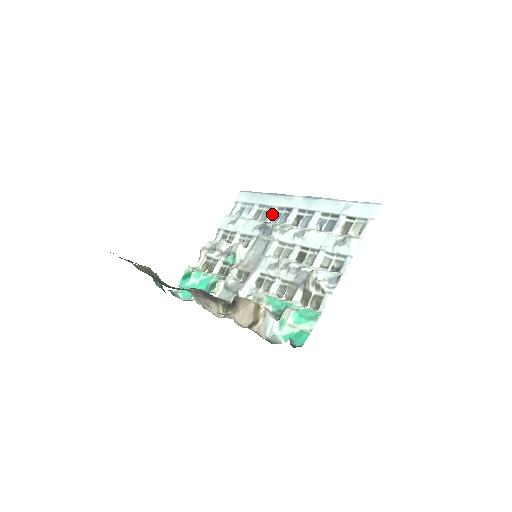
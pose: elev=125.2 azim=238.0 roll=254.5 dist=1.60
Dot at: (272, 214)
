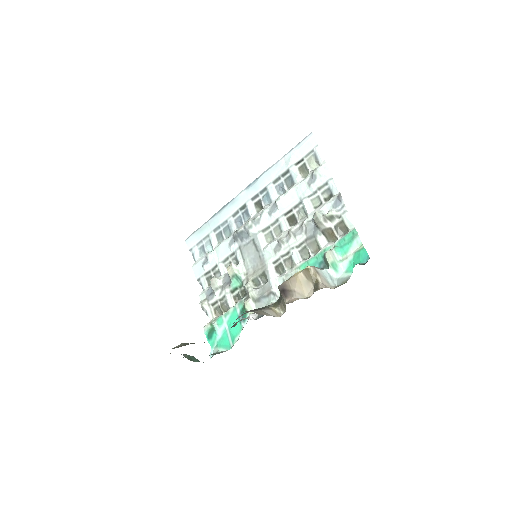
Dot at: (232, 224)
